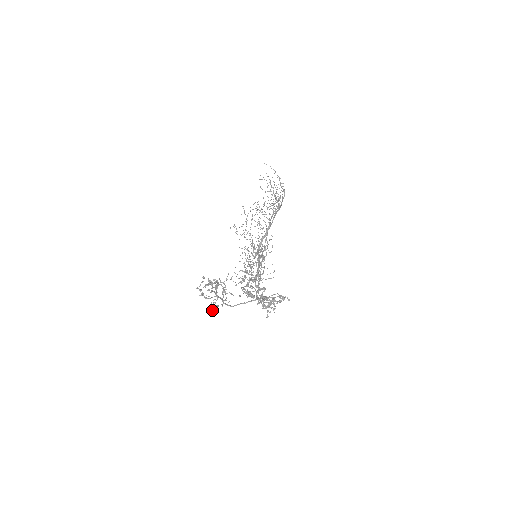
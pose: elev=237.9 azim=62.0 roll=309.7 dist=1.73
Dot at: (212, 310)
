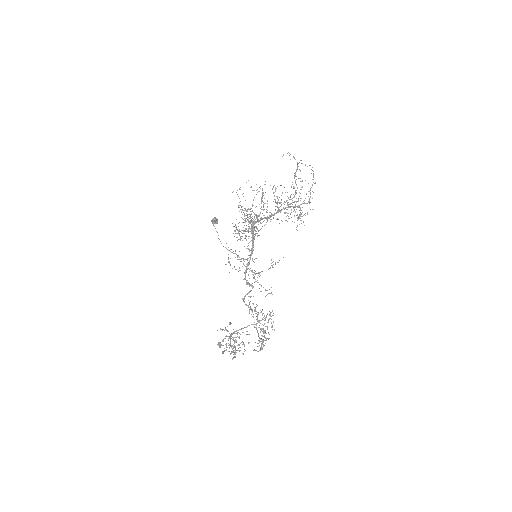
Dot at: occluded
